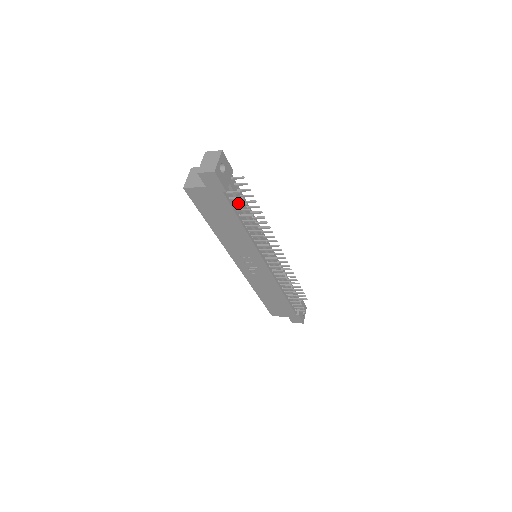
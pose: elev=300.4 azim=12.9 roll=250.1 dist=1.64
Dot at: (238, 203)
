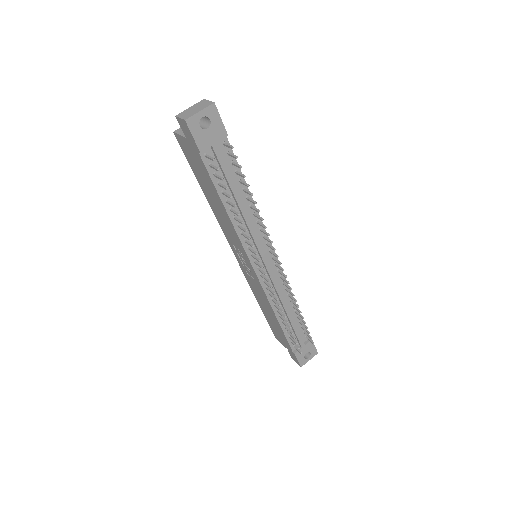
Dot at: (218, 175)
